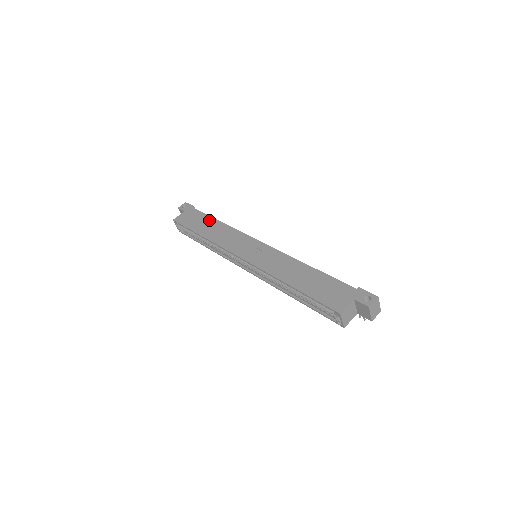
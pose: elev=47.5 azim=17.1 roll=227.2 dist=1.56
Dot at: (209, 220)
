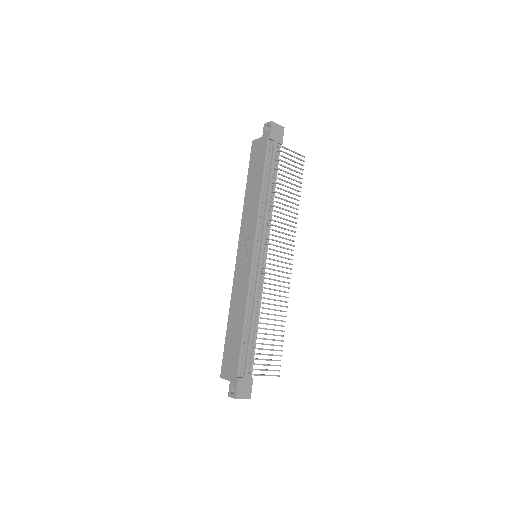
Dot at: (259, 177)
